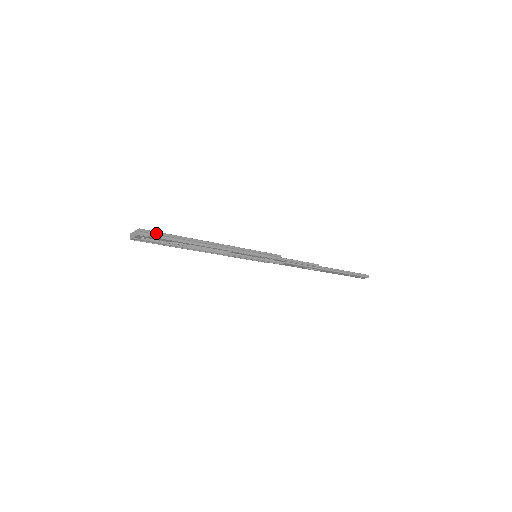
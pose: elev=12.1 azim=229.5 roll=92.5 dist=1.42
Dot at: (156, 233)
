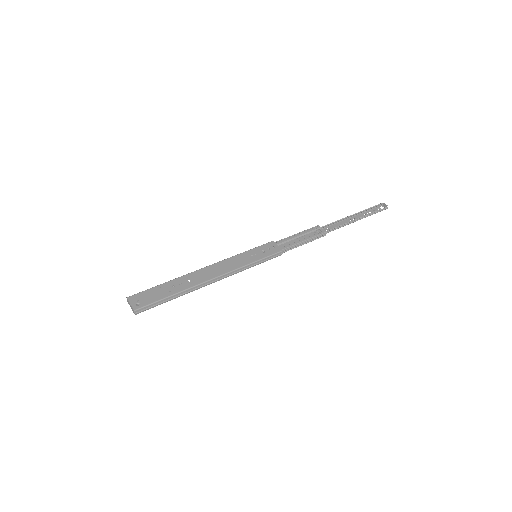
Dot at: (150, 306)
